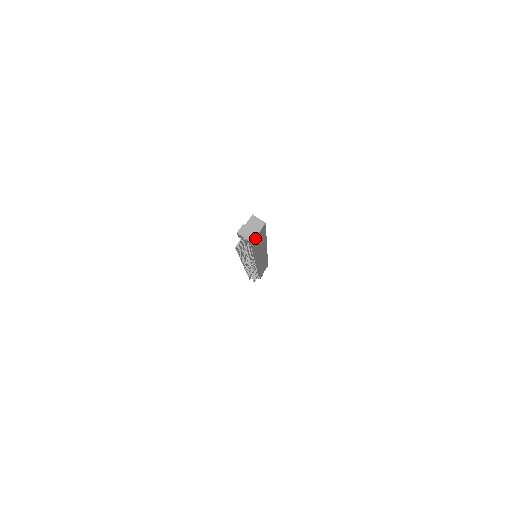
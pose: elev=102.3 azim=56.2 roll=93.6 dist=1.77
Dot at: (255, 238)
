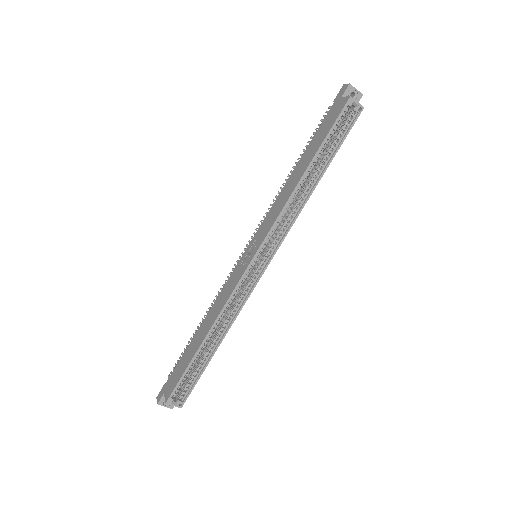
Dot at: occluded
